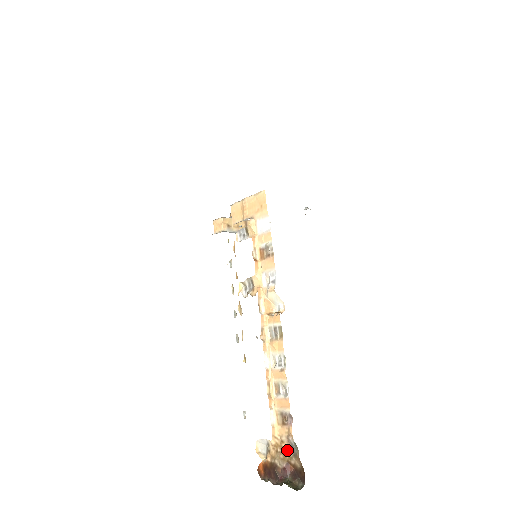
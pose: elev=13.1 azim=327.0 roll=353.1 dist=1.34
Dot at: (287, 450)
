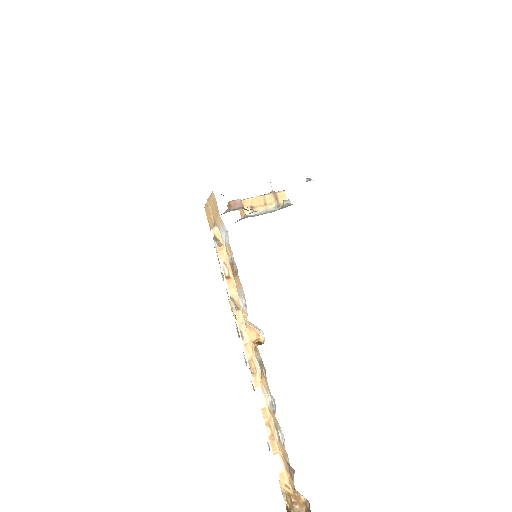
Dot at: (303, 500)
